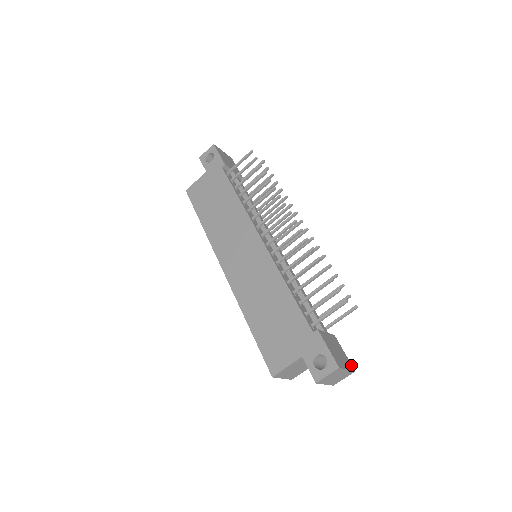
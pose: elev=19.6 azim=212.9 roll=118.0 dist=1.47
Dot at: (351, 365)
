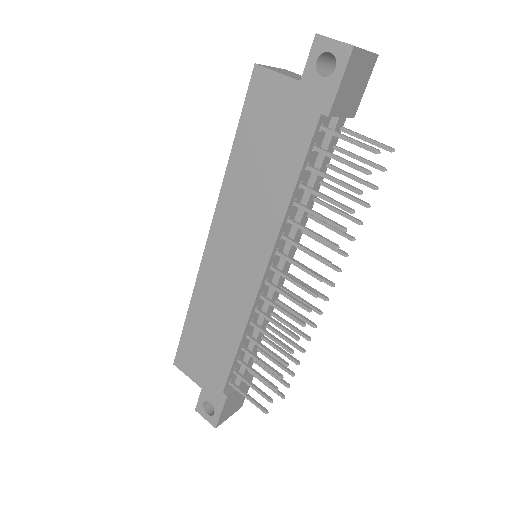
Dot at: (242, 404)
